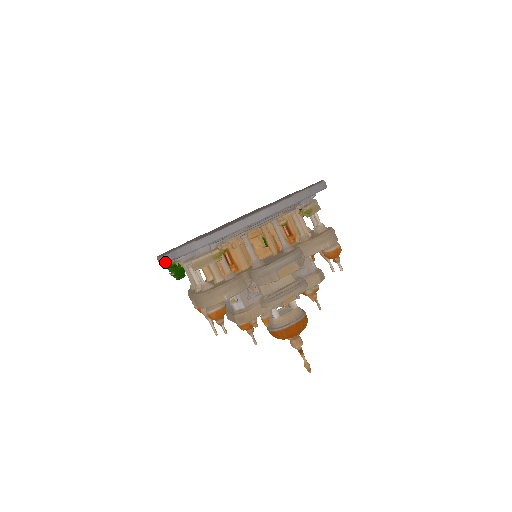
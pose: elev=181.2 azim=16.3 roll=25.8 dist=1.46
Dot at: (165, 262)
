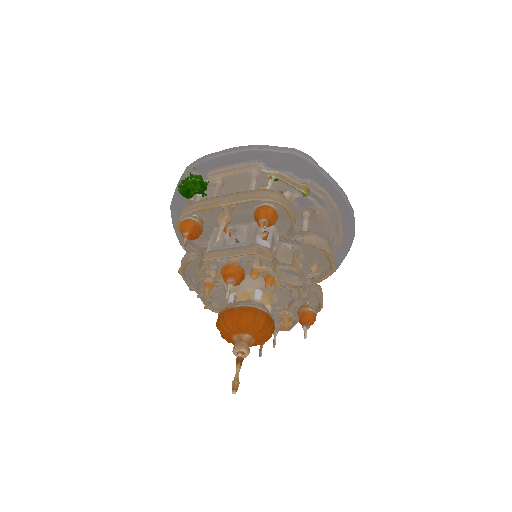
Dot at: (259, 149)
